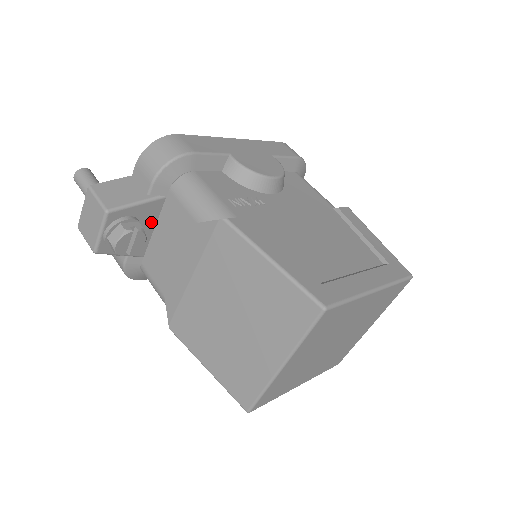
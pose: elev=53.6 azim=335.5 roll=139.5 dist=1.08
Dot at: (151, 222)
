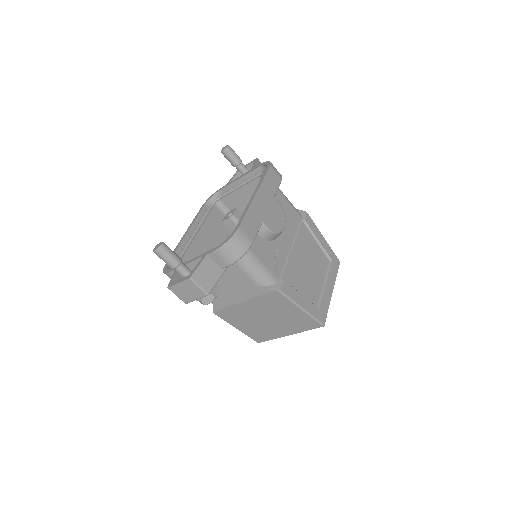
Dot at: occluded
